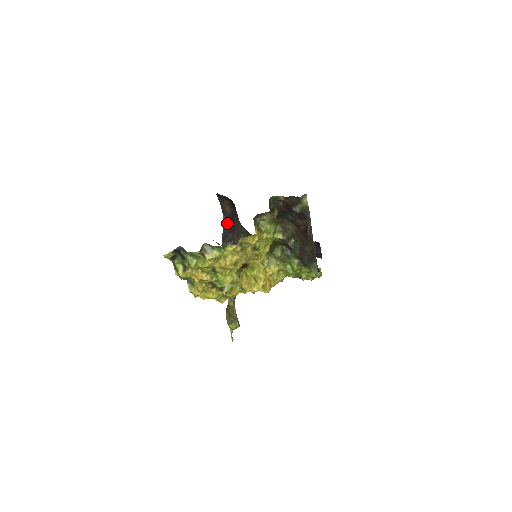
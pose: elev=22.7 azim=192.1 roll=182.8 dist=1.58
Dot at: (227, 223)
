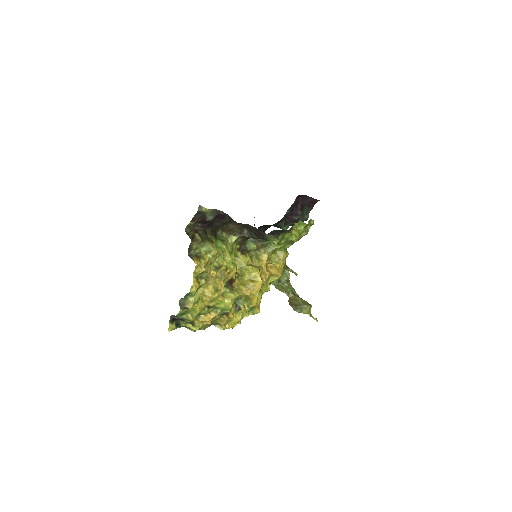
Dot at: occluded
